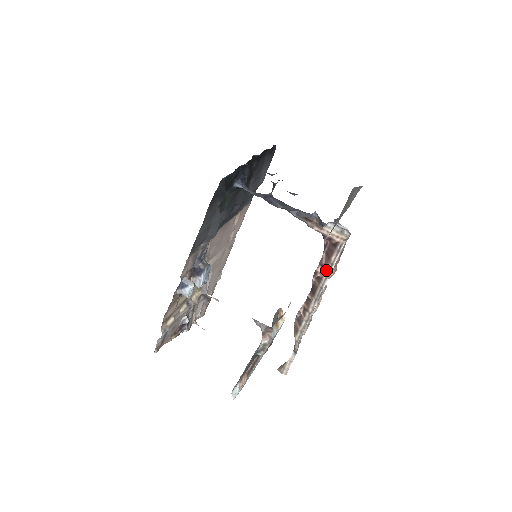
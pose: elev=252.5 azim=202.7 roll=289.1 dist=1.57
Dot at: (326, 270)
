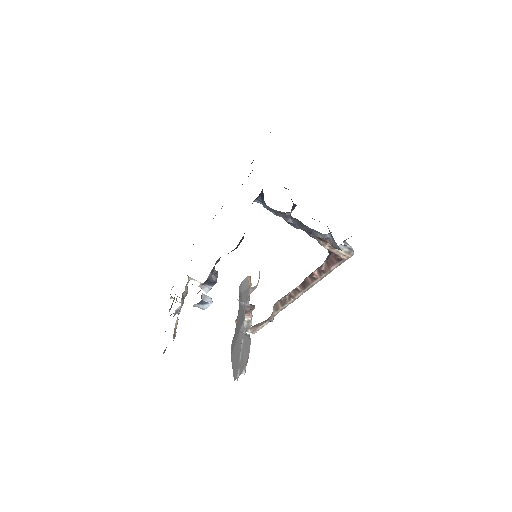
Dot at: (323, 274)
